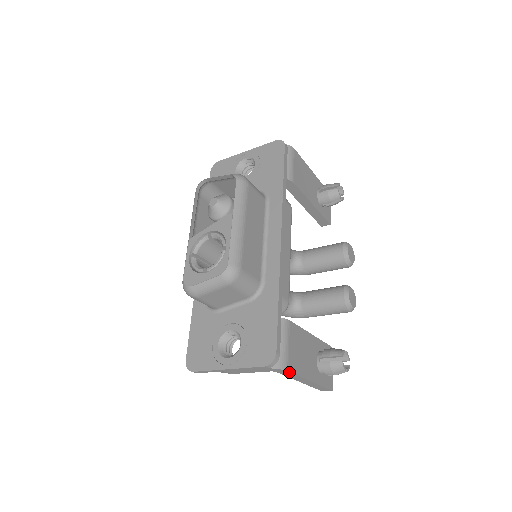
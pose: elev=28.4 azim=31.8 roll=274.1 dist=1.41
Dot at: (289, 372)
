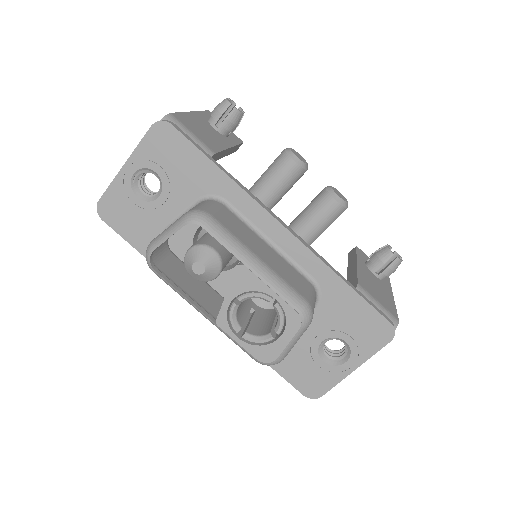
Dot at: (396, 318)
